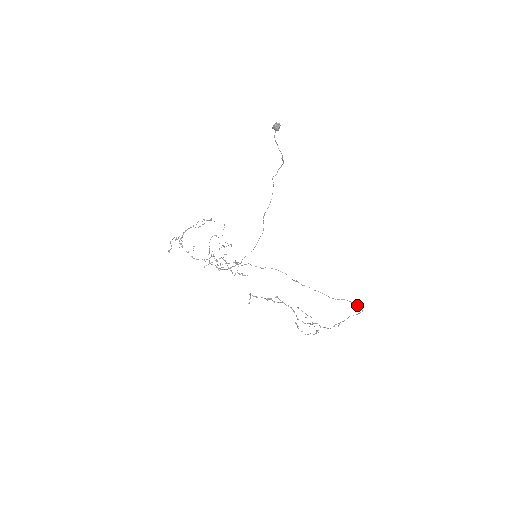
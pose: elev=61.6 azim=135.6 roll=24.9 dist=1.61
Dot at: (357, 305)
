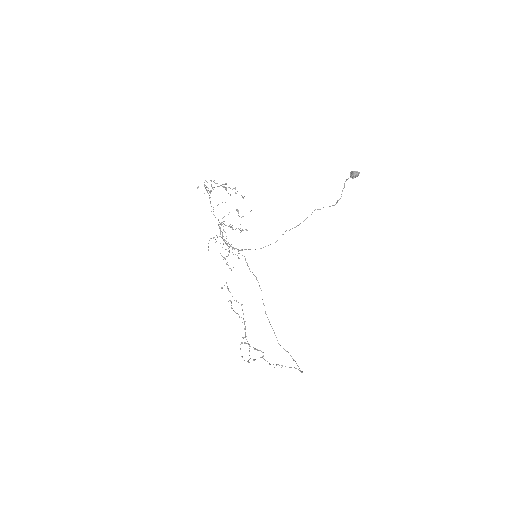
Dot at: occluded
